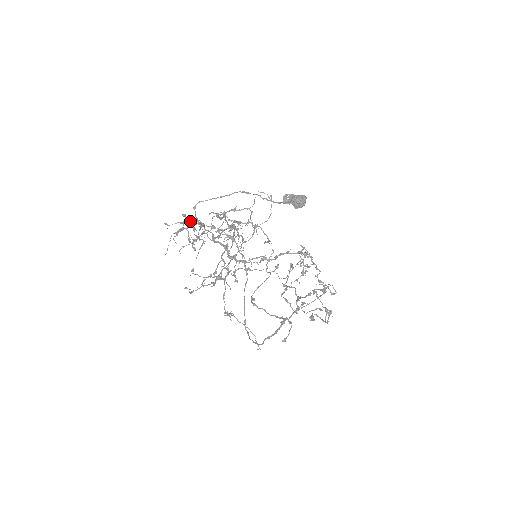
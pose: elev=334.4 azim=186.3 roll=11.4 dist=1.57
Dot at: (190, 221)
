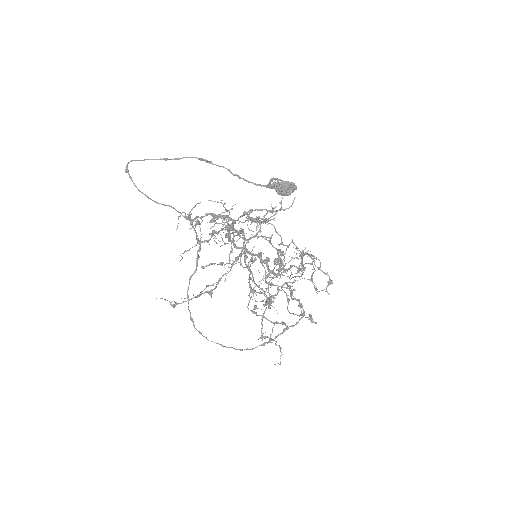
Dot at: (233, 228)
